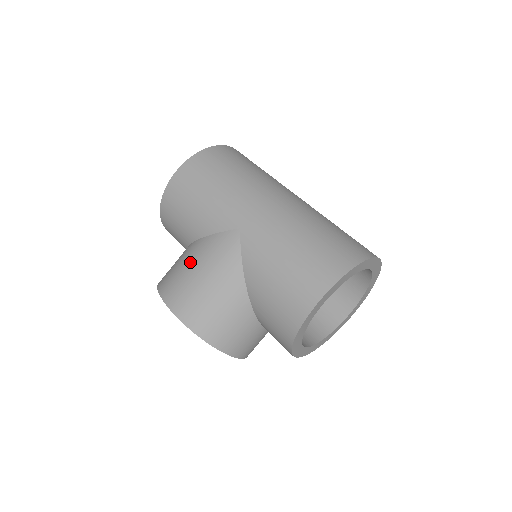
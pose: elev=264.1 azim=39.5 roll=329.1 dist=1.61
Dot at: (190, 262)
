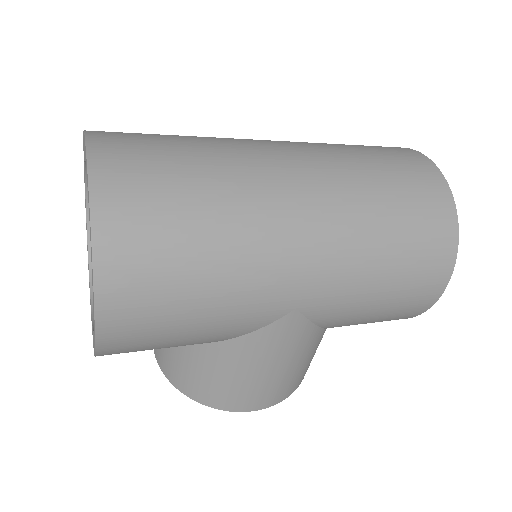
Dot at: (238, 371)
